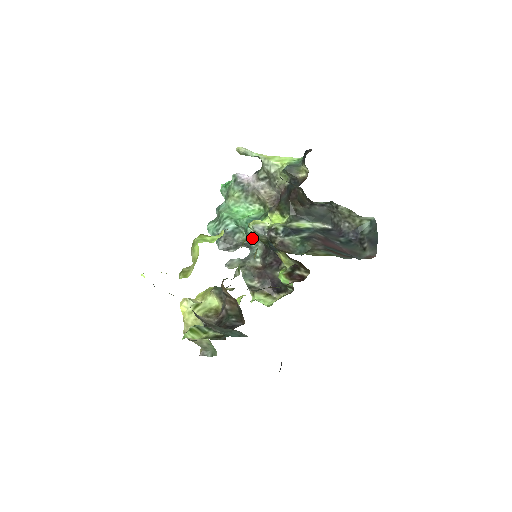
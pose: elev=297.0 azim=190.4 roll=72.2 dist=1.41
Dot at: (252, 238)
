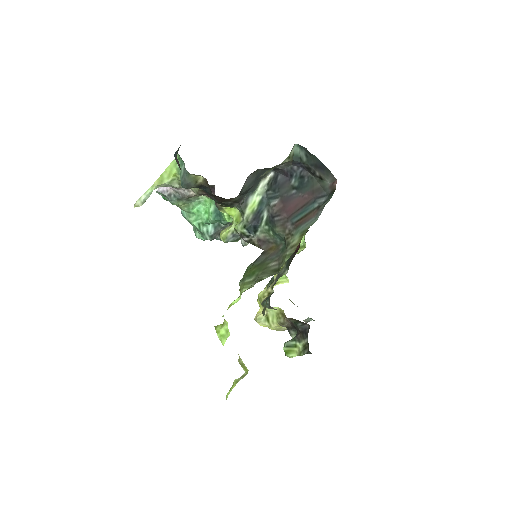
Dot at: occluded
